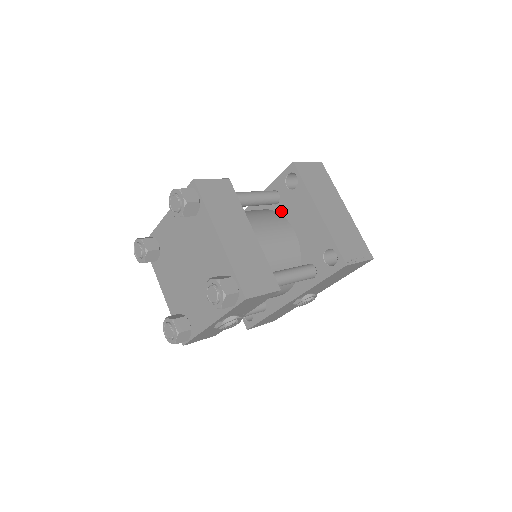
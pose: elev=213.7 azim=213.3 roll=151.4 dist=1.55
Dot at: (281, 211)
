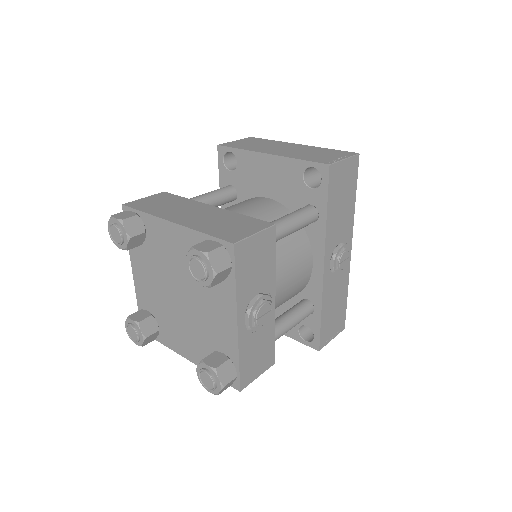
Dot at: (245, 197)
